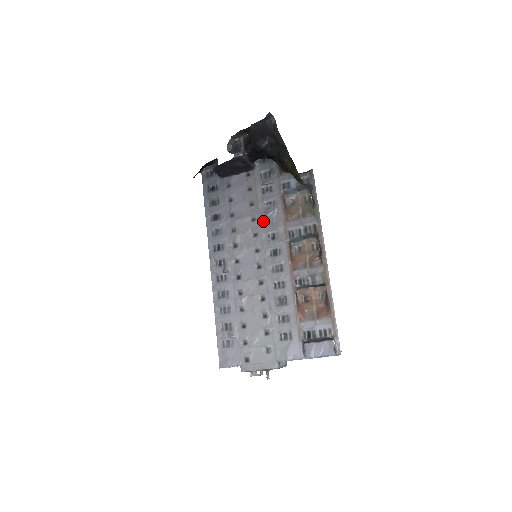
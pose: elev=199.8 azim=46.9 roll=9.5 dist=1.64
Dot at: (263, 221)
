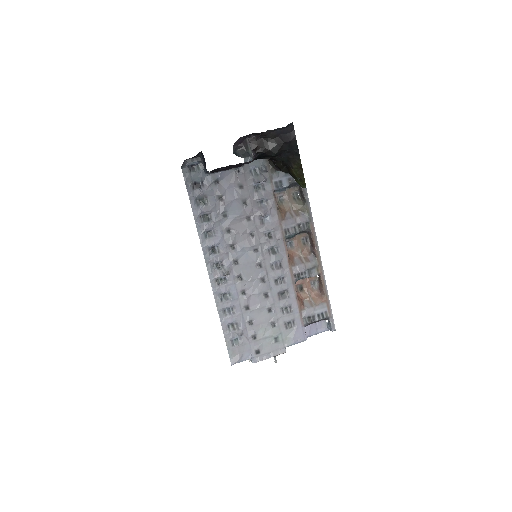
Dot at: (259, 221)
